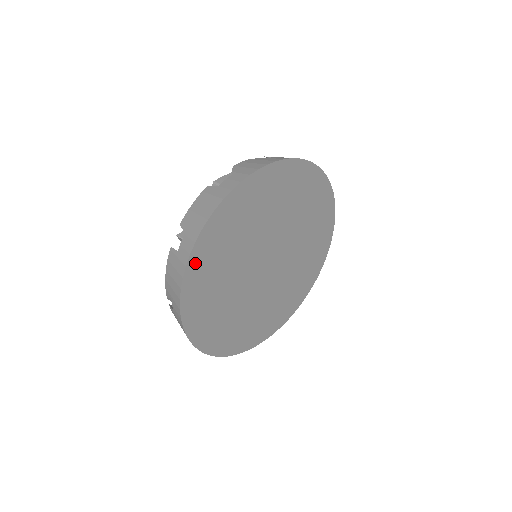
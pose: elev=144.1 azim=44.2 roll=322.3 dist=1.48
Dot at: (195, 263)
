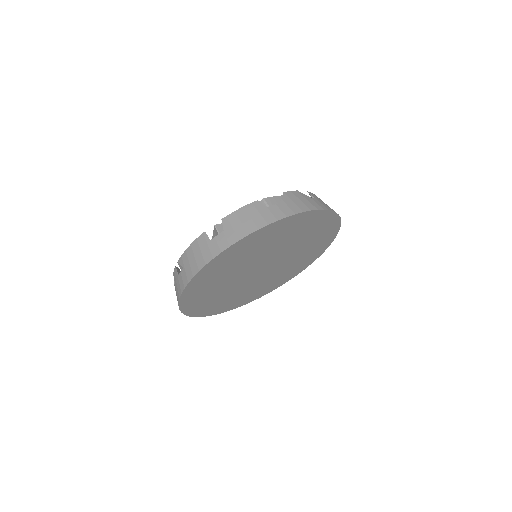
Dot at: (220, 258)
